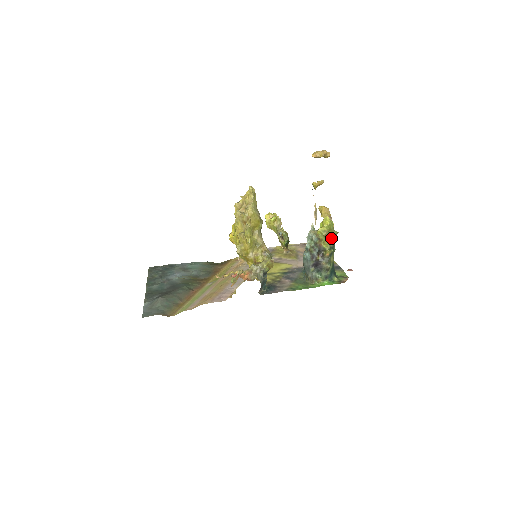
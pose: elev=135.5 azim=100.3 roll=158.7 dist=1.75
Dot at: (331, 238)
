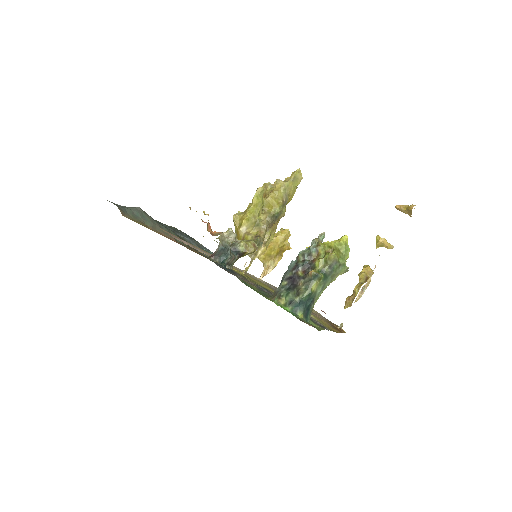
Dot at: (330, 257)
